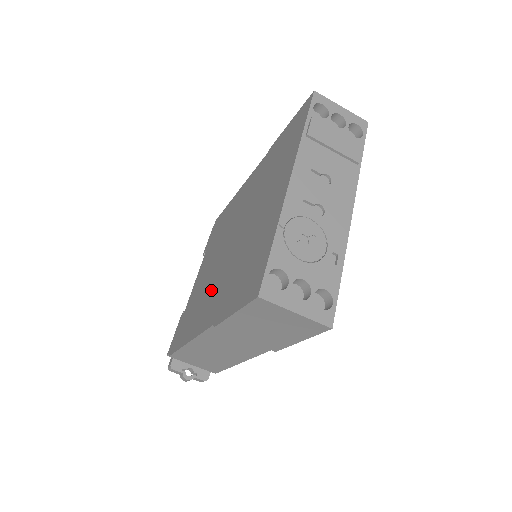
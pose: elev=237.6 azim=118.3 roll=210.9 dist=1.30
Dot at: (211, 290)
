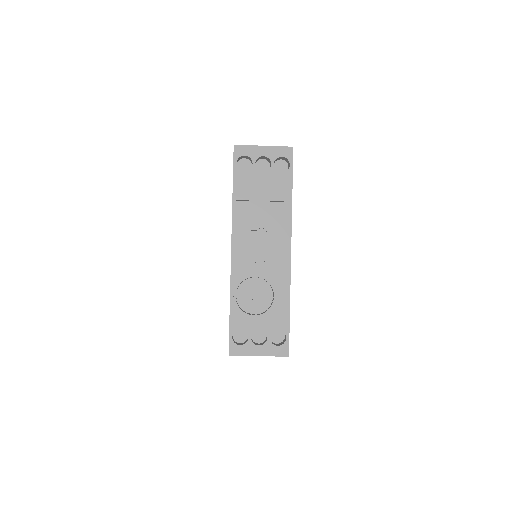
Dot at: occluded
